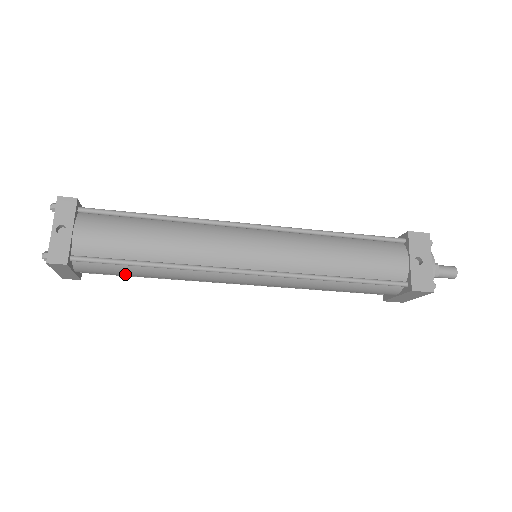
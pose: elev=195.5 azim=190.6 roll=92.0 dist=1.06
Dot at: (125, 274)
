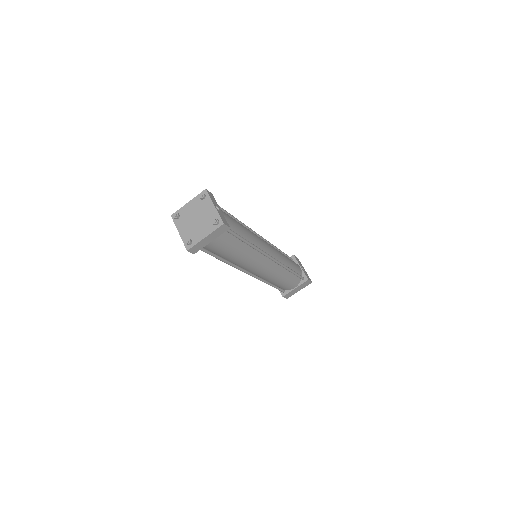
Dot at: (228, 249)
